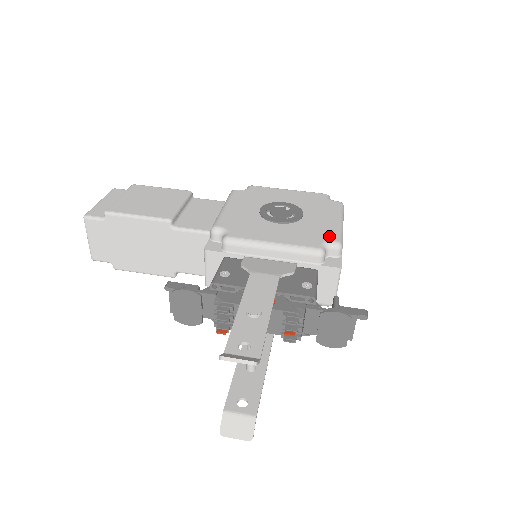
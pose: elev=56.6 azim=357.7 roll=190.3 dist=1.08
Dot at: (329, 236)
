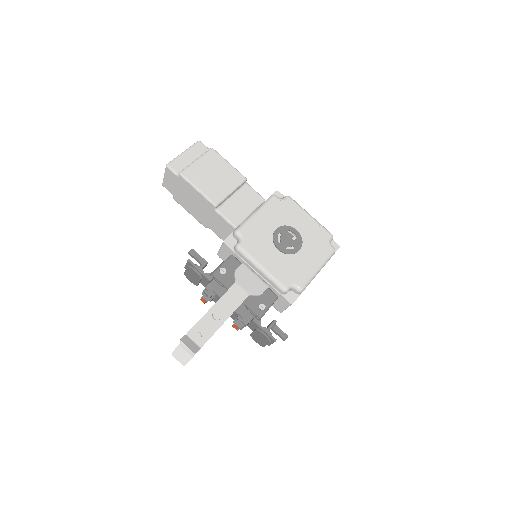
Dot at: (300, 280)
